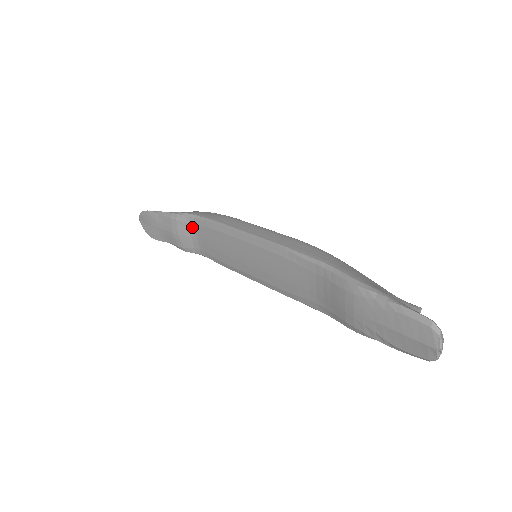
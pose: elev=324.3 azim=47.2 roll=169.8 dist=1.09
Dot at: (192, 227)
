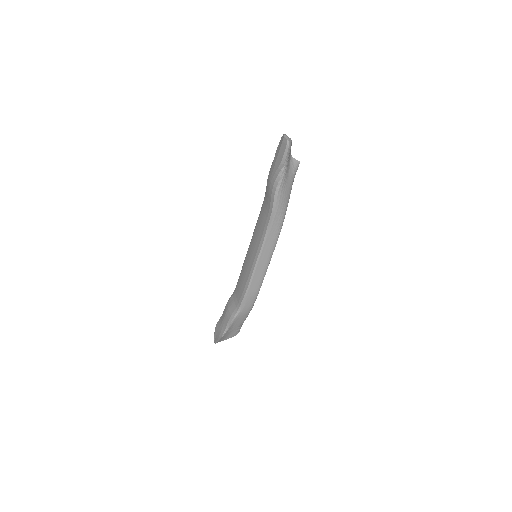
Dot at: (234, 295)
